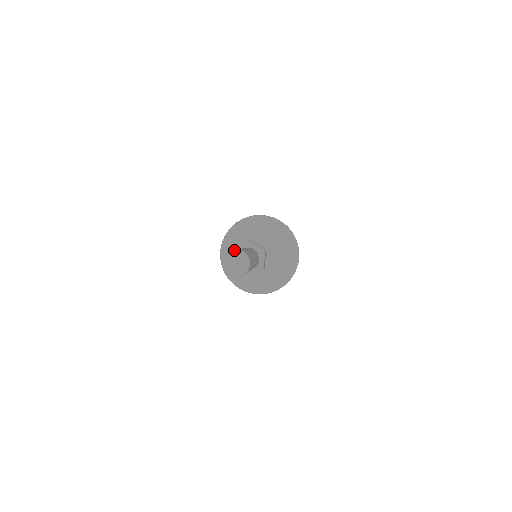
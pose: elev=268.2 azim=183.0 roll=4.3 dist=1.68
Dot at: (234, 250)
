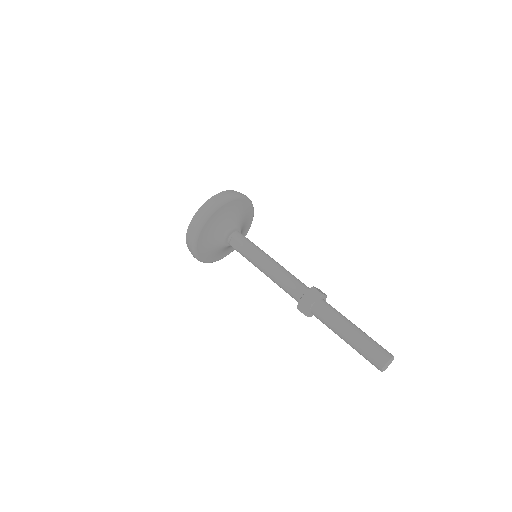
Dot at: (392, 359)
